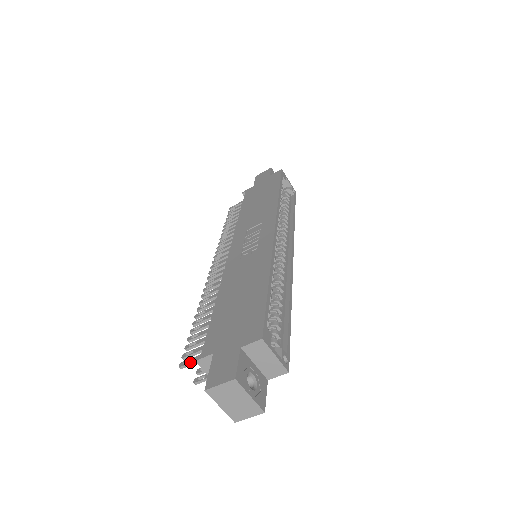
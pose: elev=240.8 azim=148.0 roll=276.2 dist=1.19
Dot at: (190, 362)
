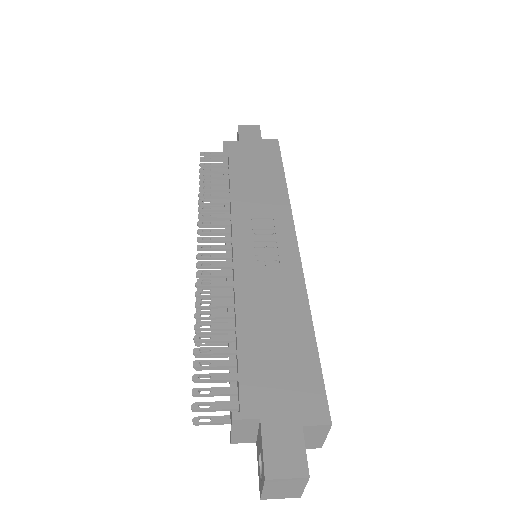
Dot at: (211, 409)
